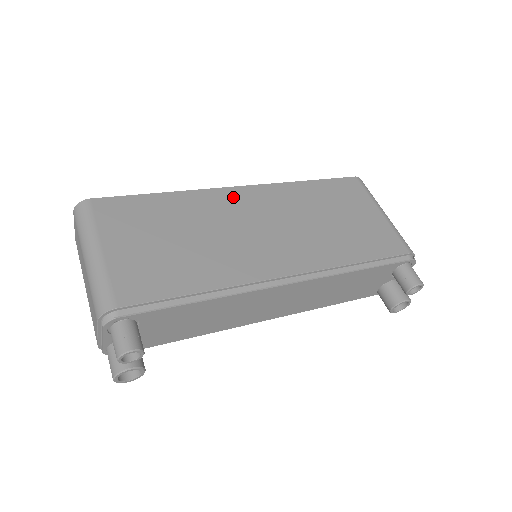
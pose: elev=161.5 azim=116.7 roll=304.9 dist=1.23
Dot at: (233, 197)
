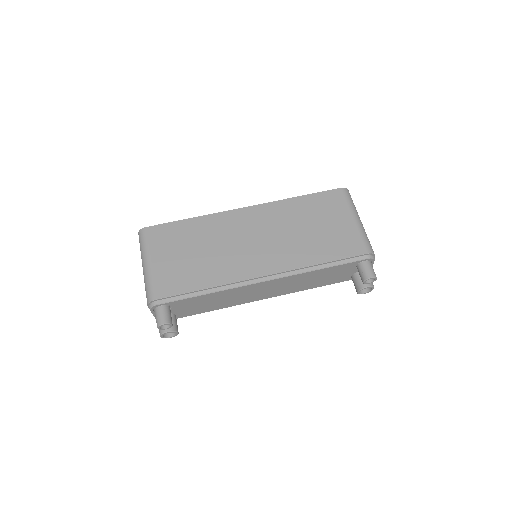
Dot at: (238, 217)
